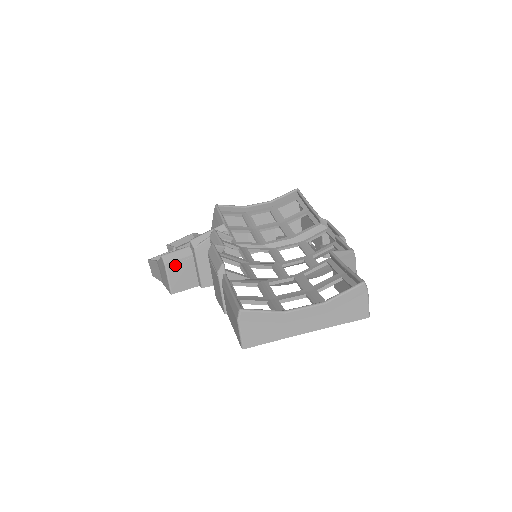
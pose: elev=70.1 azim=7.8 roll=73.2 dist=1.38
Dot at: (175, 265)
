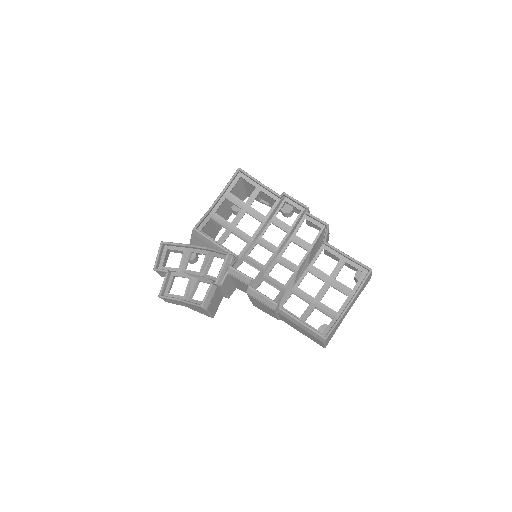
Dot at: (211, 303)
